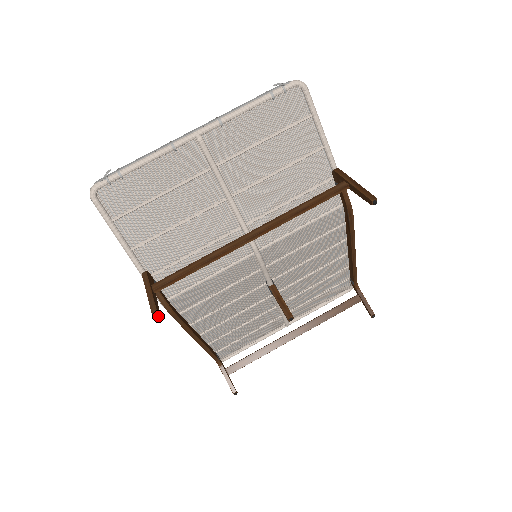
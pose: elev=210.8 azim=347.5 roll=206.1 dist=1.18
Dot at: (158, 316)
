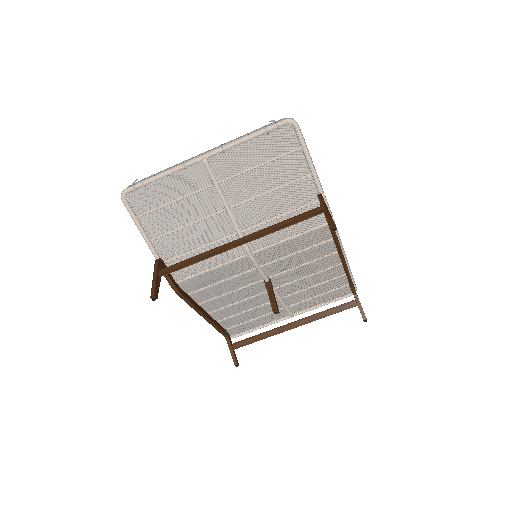
Dot at: (154, 296)
